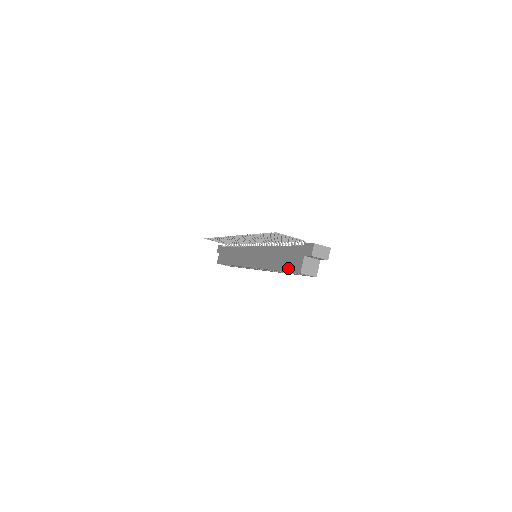
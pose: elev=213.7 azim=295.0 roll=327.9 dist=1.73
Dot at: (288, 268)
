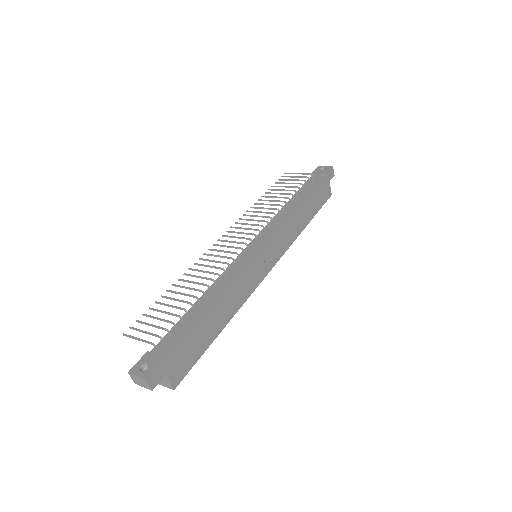
Dot at: occluded
